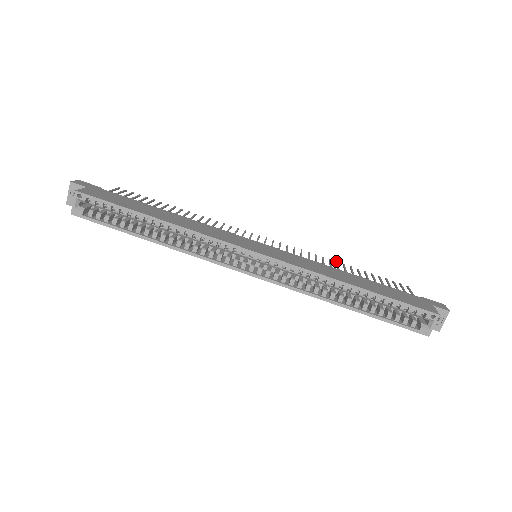
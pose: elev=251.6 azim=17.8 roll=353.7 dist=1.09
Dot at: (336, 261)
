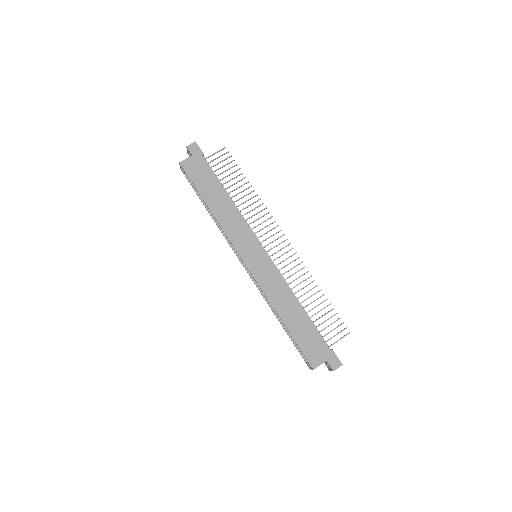
Dot at: occluded
